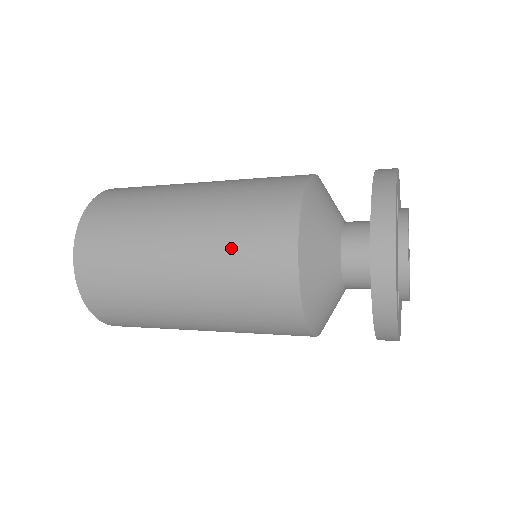
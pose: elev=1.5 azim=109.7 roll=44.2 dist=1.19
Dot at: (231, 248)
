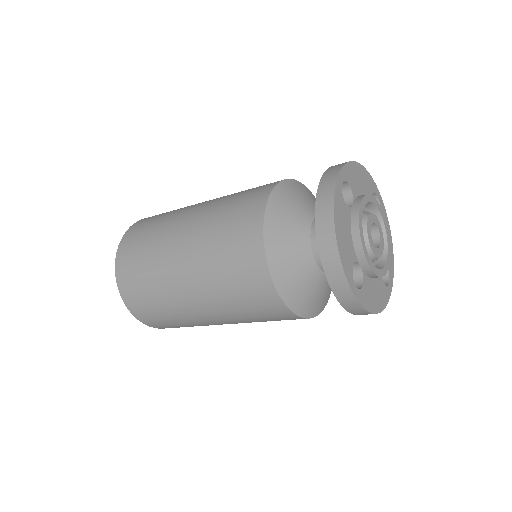
Dot at: (217, 250)
